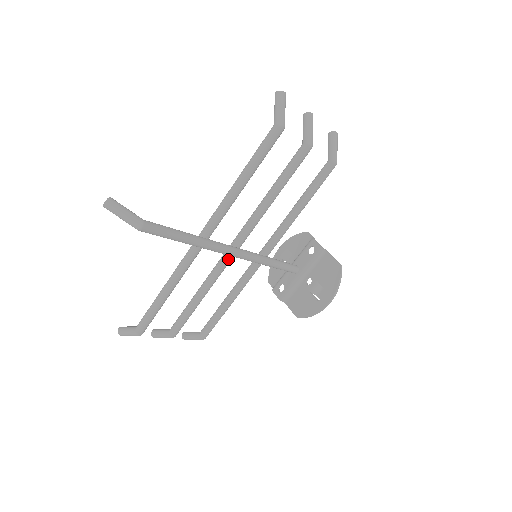
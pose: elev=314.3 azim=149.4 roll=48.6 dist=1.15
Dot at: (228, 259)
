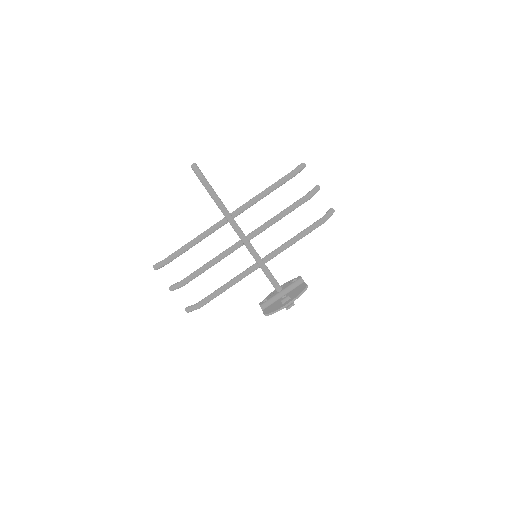
Dot at: (238, 244)
